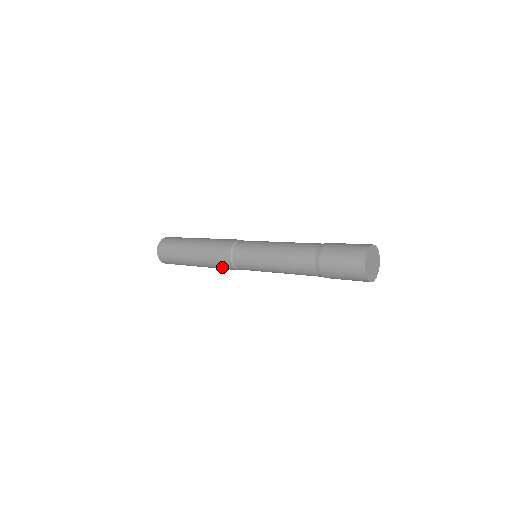
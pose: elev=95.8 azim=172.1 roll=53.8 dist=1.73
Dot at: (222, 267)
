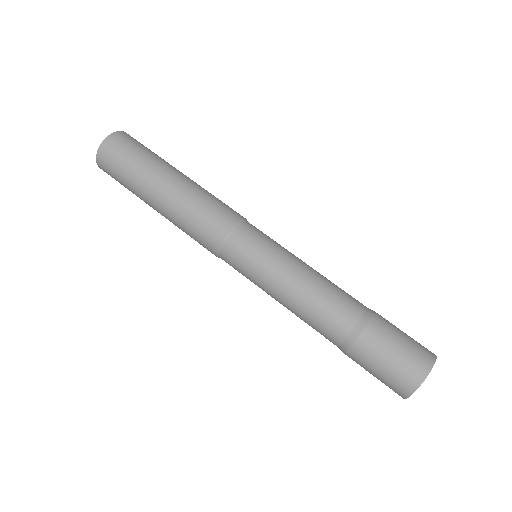
Dot at: (198, 230)
